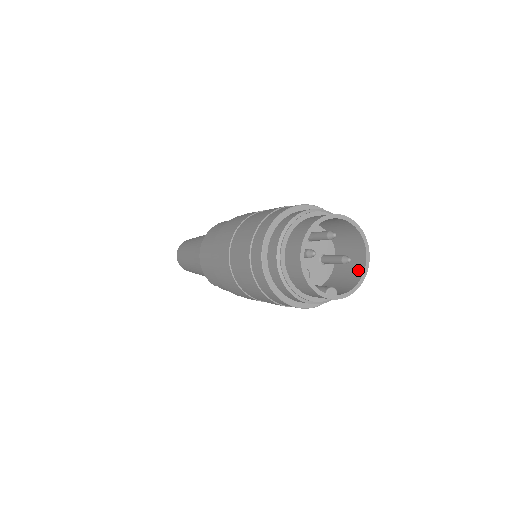
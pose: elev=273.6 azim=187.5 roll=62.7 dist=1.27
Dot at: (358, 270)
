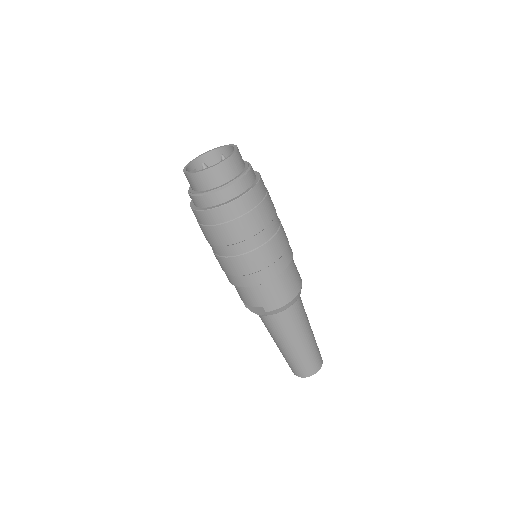
Dot at: (225, 166)
